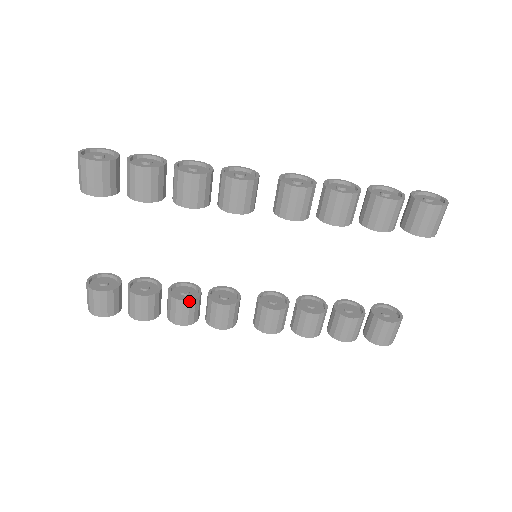
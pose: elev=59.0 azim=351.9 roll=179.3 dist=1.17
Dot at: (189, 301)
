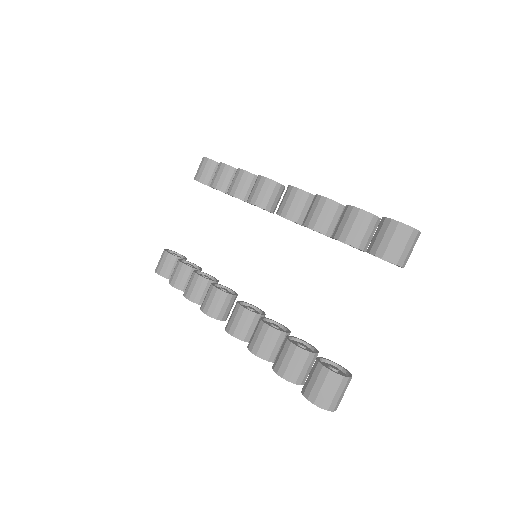
Dot at: (199, 276)
